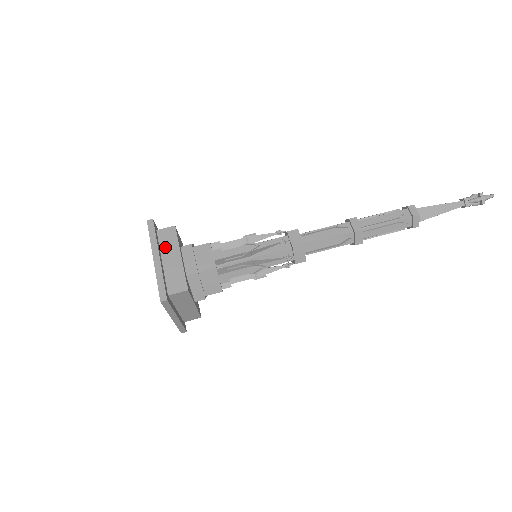
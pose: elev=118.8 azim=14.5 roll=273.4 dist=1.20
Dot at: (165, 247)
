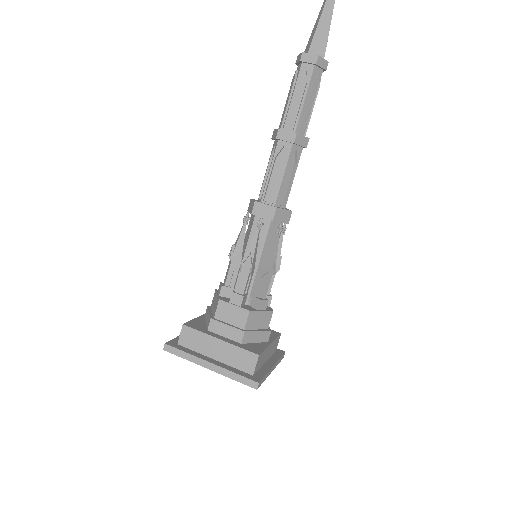
Dot at: (201, 348)
